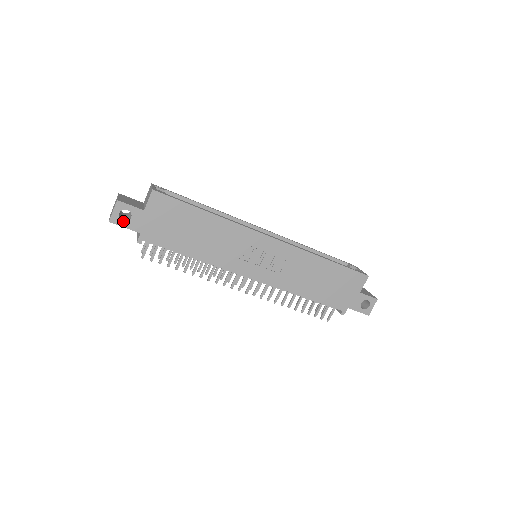
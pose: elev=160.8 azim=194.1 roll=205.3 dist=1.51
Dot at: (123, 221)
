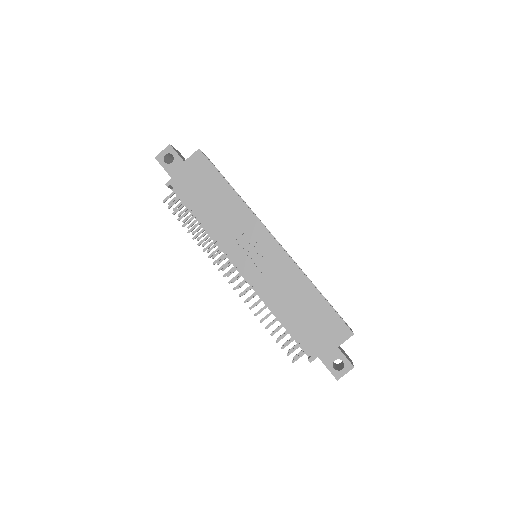
Dot at: (165, 162)
